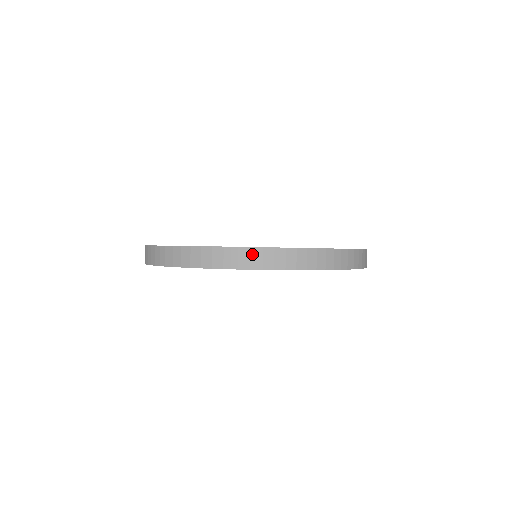
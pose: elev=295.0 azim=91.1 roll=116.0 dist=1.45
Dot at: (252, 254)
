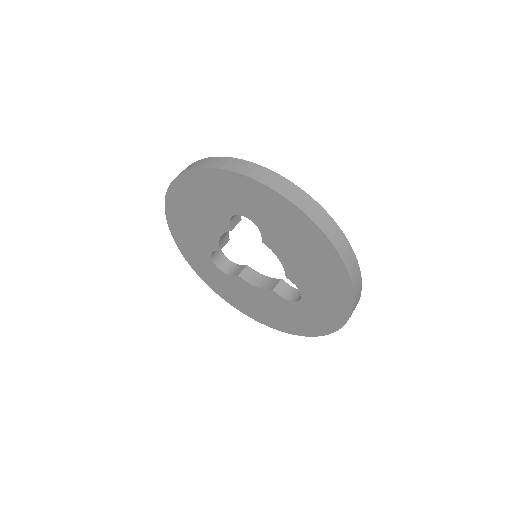
Dot at: (299, 194)
